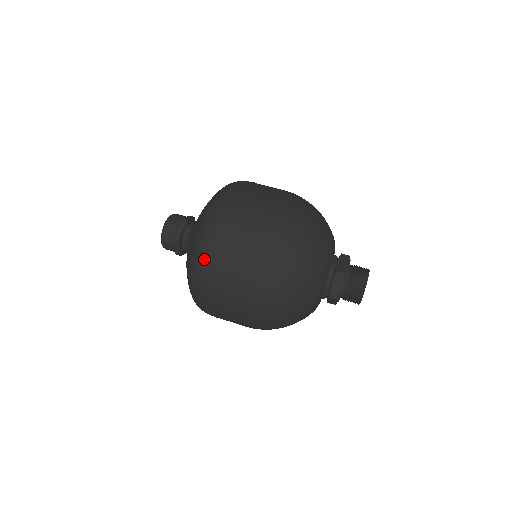
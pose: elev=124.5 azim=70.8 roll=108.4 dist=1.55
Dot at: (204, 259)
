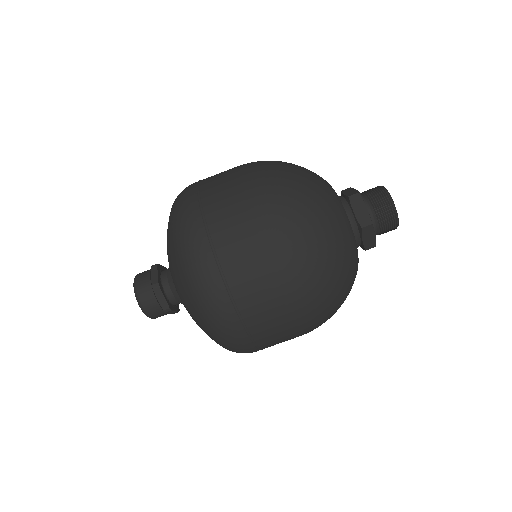
Dot at: occluded
